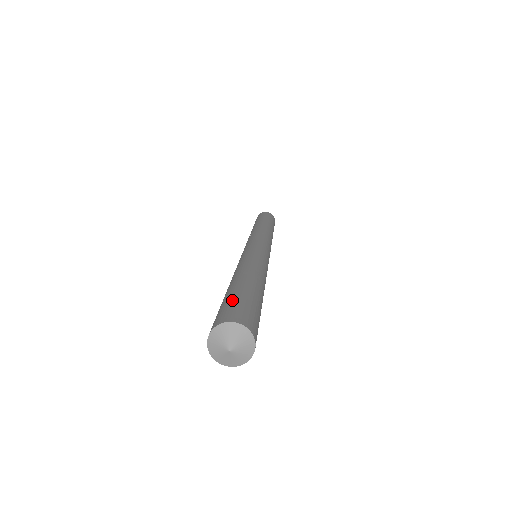
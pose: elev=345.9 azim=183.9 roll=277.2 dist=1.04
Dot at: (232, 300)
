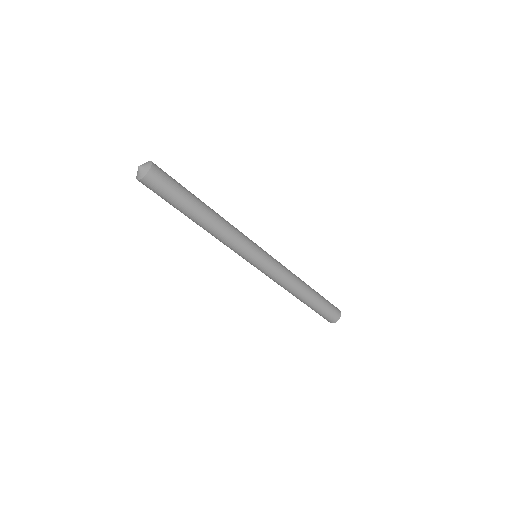
Dot at: occluded
